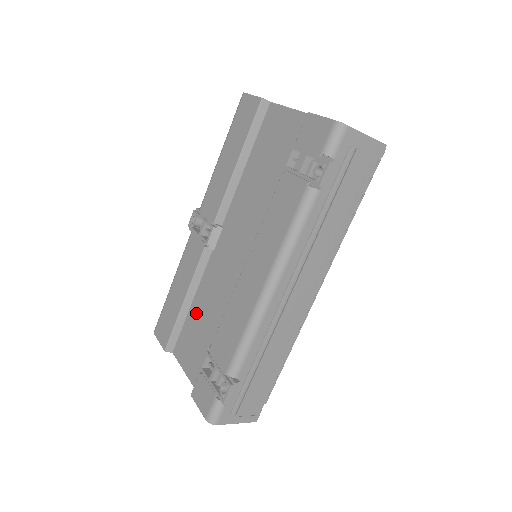
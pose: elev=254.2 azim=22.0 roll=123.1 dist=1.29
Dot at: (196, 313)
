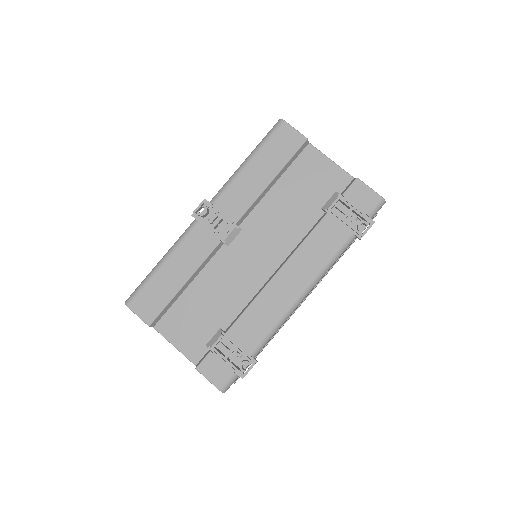
Dot at: (196, 296)
